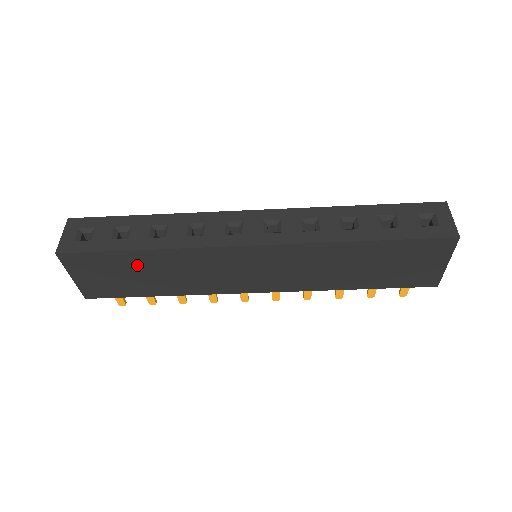
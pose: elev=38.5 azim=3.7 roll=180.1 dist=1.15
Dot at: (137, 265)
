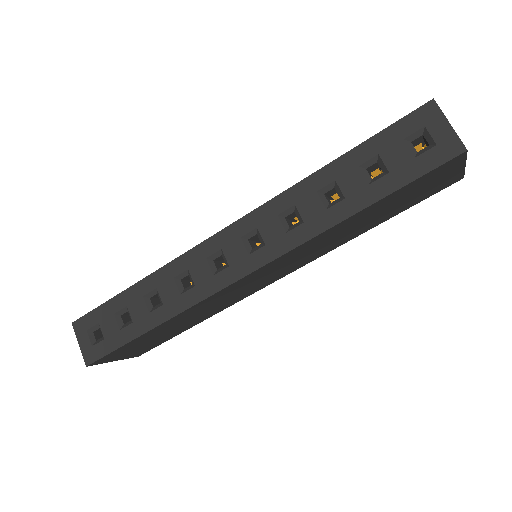
Dot at: (157, 333)
